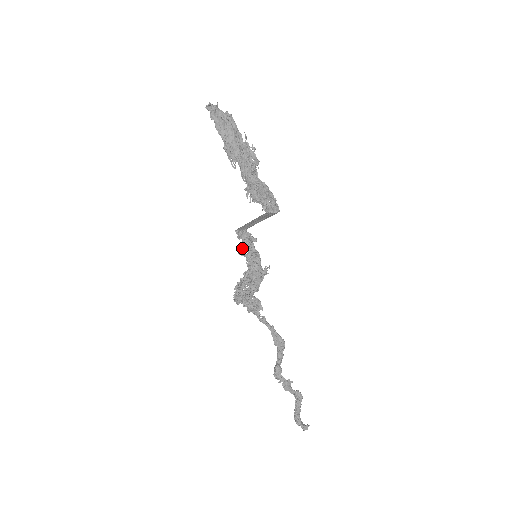
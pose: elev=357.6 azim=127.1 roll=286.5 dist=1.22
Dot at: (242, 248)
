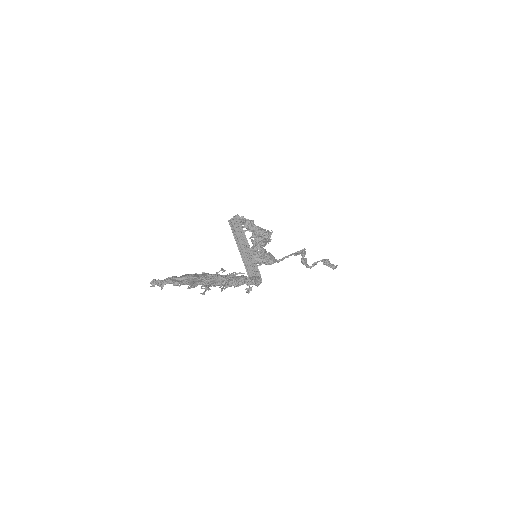
Dot at: occluded
